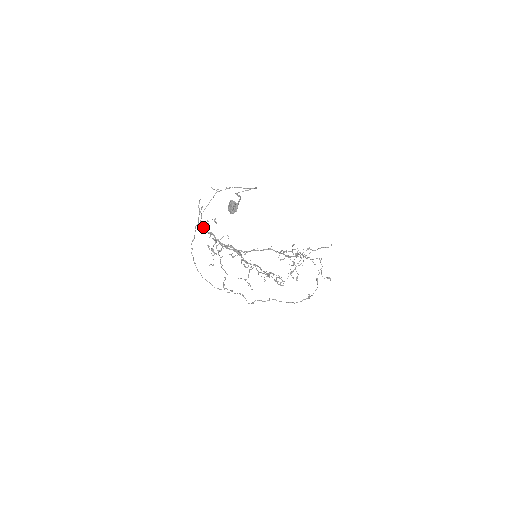
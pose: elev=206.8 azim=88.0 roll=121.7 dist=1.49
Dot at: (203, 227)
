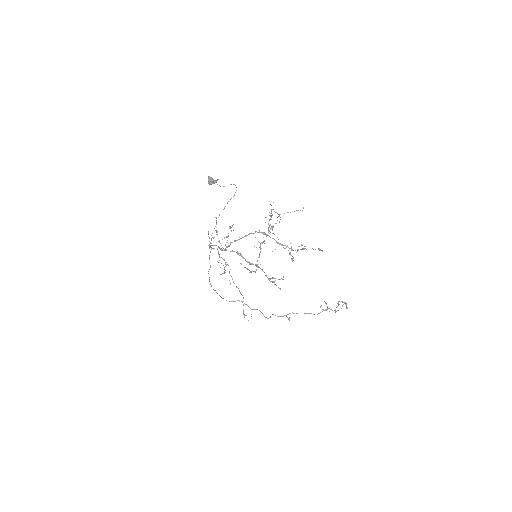
Dot at: (211, 245)
